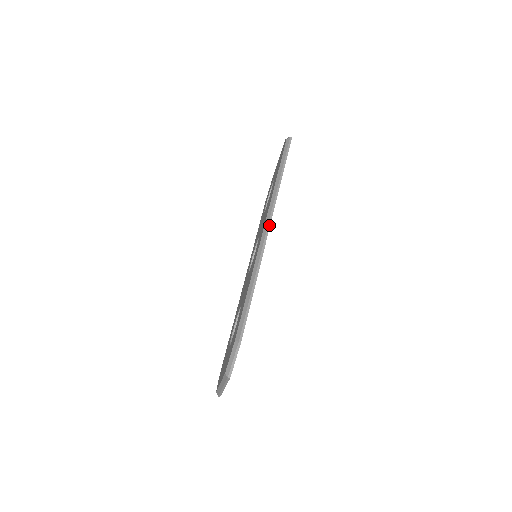
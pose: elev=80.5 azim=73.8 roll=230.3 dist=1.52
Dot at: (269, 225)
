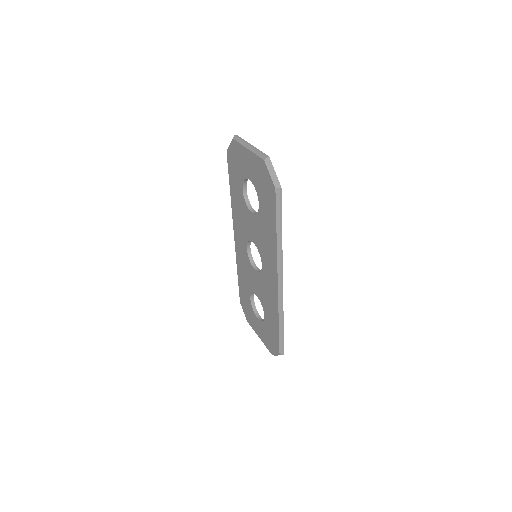
Dot at: occluded
